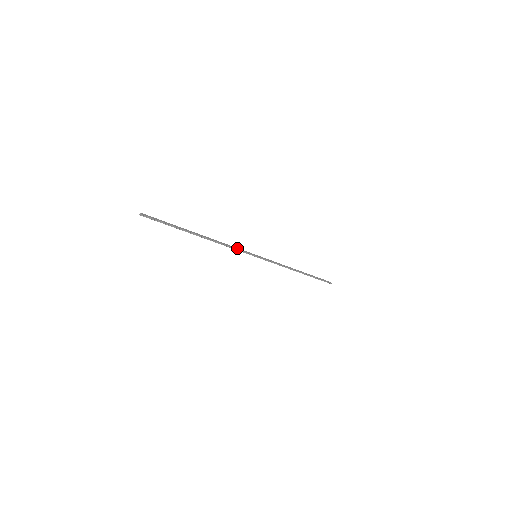
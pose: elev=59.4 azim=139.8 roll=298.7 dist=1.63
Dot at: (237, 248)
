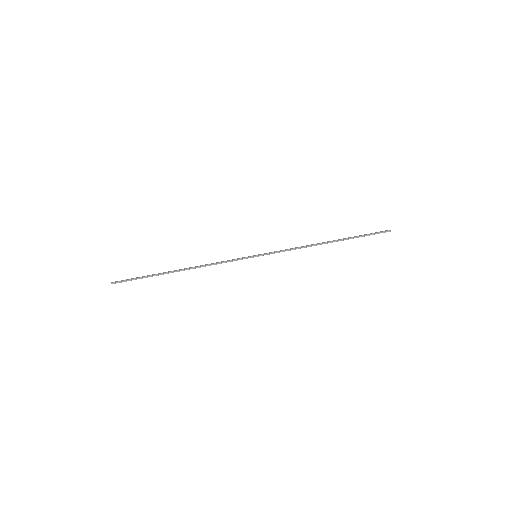
Dot at: (227, 260)
